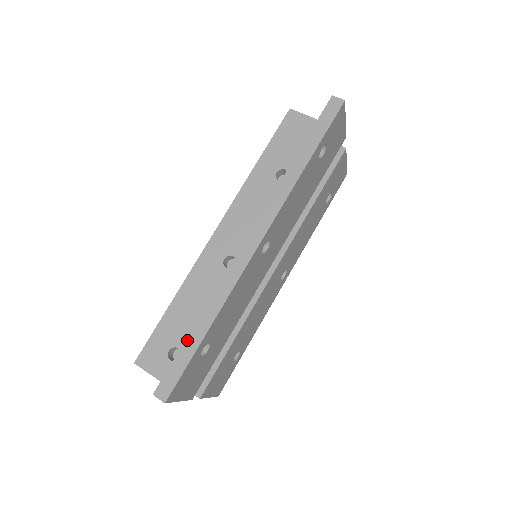
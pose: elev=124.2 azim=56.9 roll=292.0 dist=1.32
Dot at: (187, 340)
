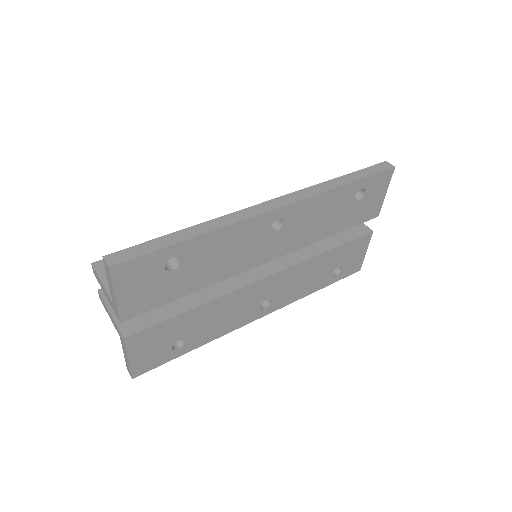
Dot at: (167, 236)
